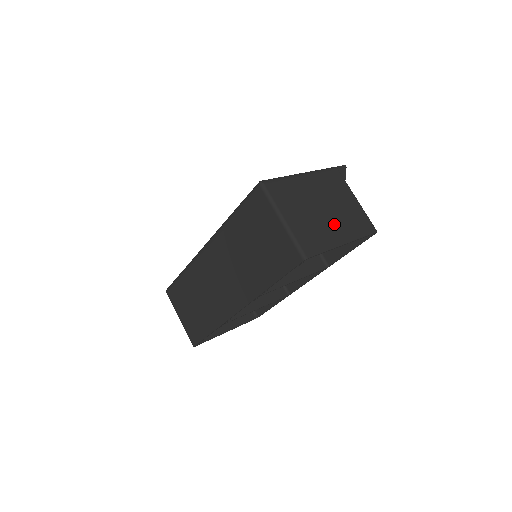
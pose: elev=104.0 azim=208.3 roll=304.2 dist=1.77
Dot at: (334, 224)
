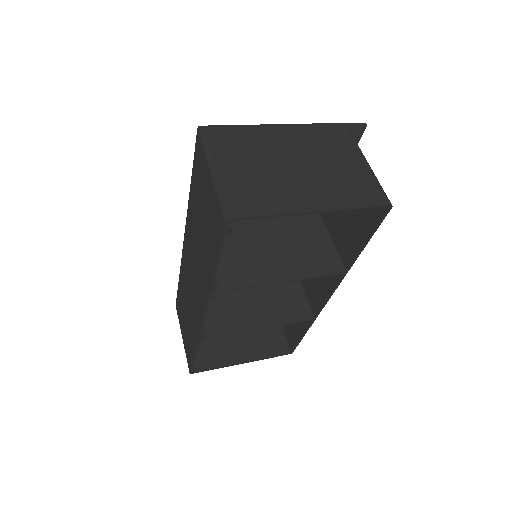
Dot at: (305, 184)
